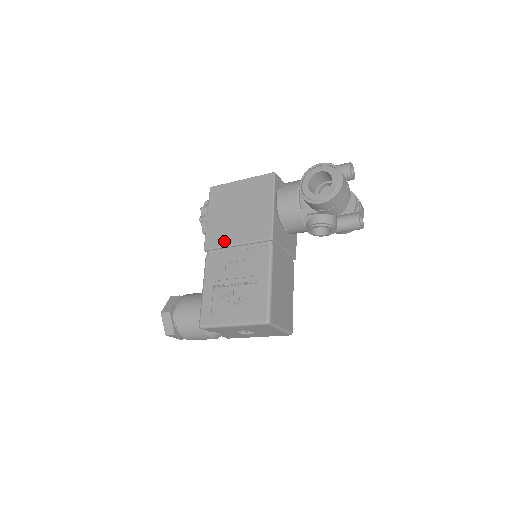
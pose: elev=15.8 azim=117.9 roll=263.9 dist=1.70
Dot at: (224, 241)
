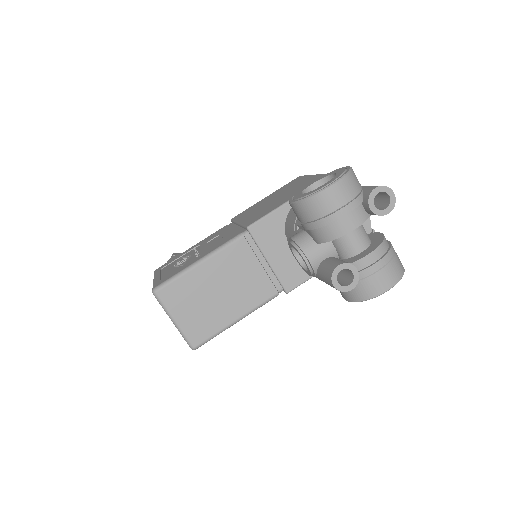
Dot at: (241, 217)
